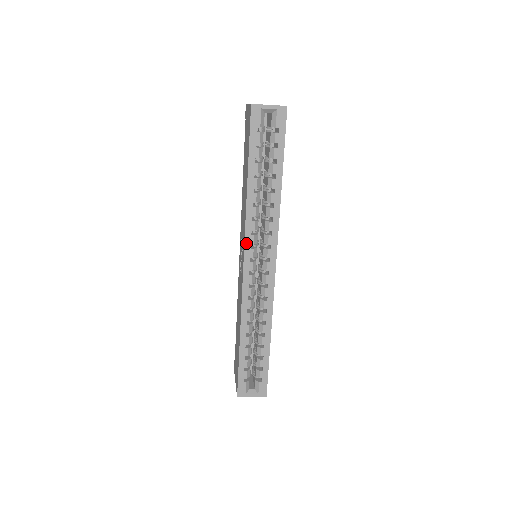
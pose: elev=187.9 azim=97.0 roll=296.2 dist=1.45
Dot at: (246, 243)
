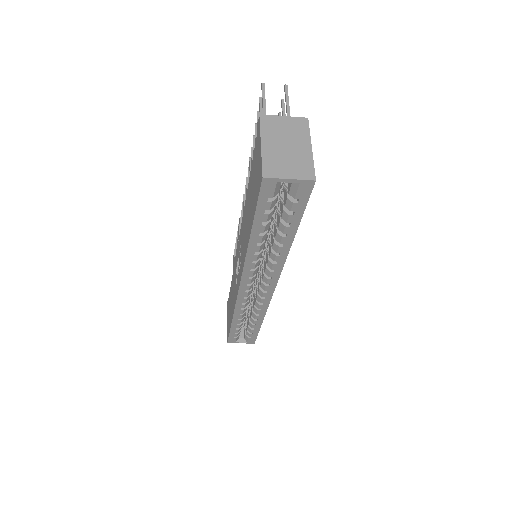
Dot at: (243, 275)
